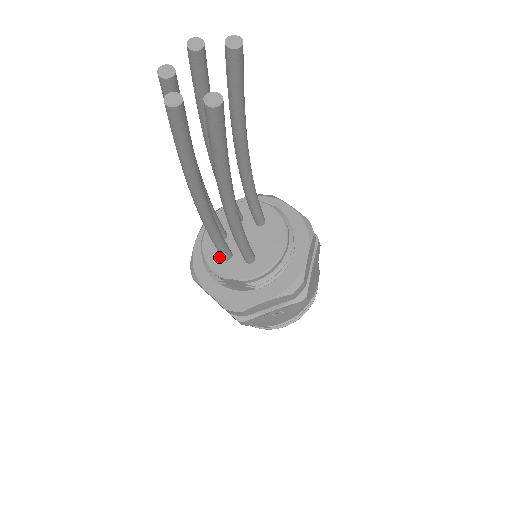
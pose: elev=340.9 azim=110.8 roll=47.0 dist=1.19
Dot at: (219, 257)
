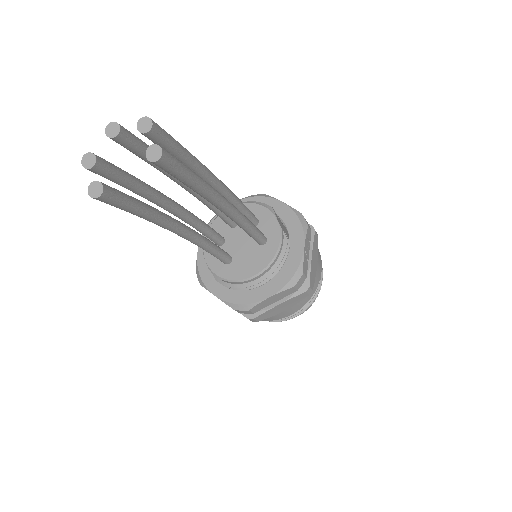
Dot at: occluded
